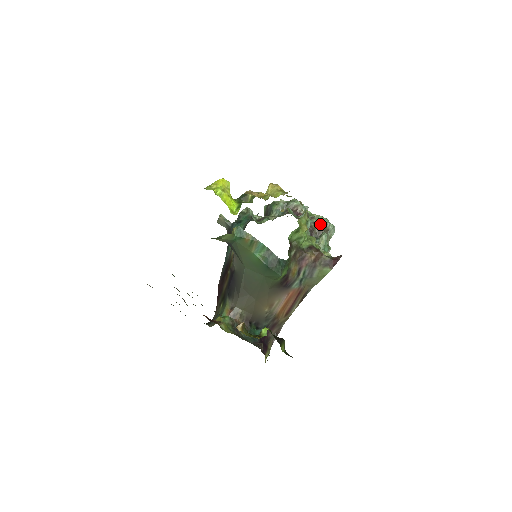
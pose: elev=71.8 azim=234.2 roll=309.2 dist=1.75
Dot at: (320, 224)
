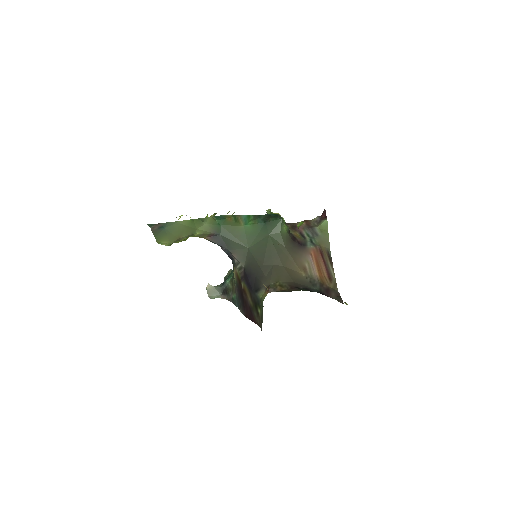
Dot at: occluded
